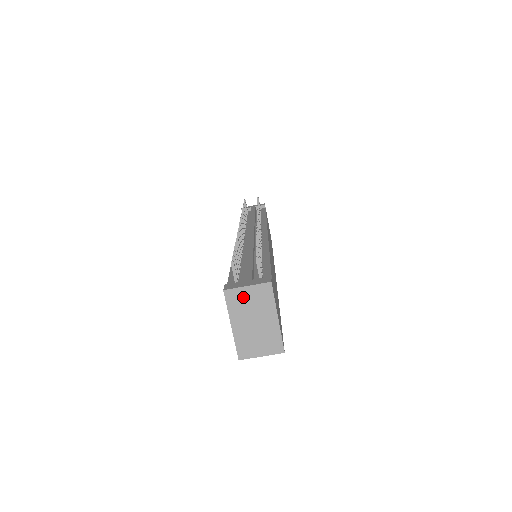
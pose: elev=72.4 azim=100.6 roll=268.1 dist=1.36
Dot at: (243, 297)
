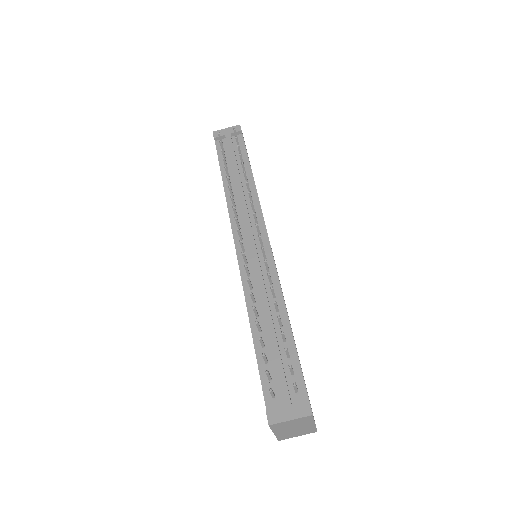
Dot at: (286, 424)
